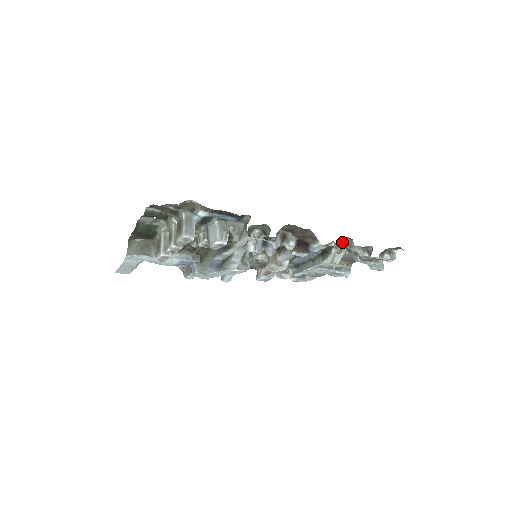
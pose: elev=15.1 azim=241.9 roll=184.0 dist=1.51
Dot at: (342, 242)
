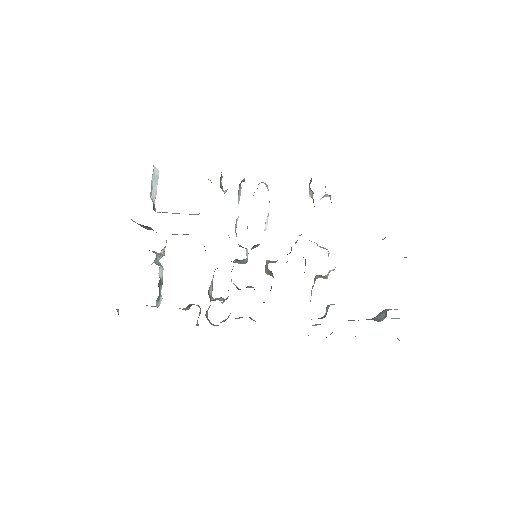
Dot at: occluded
